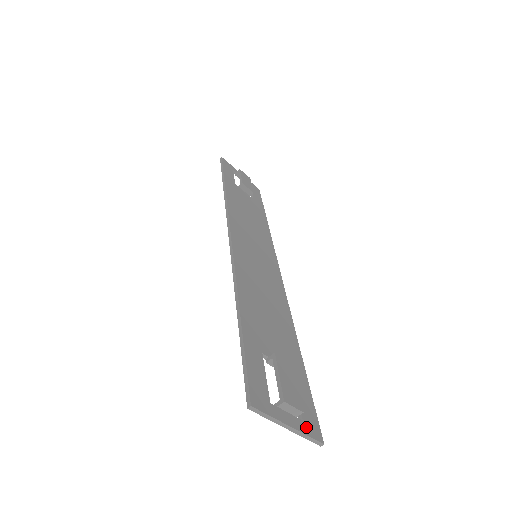
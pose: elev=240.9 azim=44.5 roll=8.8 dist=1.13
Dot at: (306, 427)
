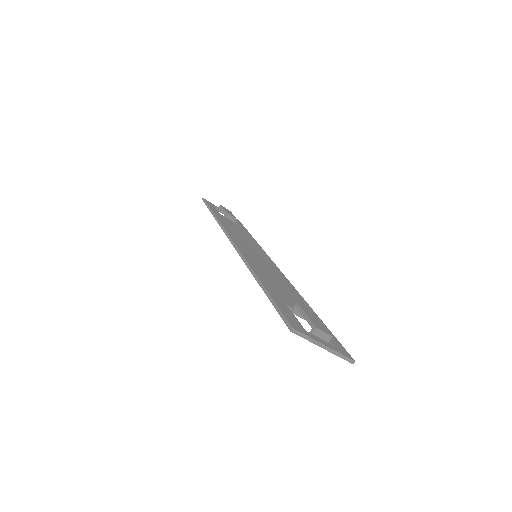
Dot at: (337, 349)
